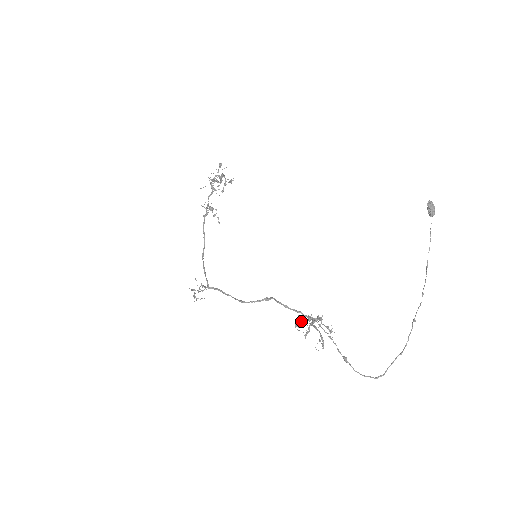
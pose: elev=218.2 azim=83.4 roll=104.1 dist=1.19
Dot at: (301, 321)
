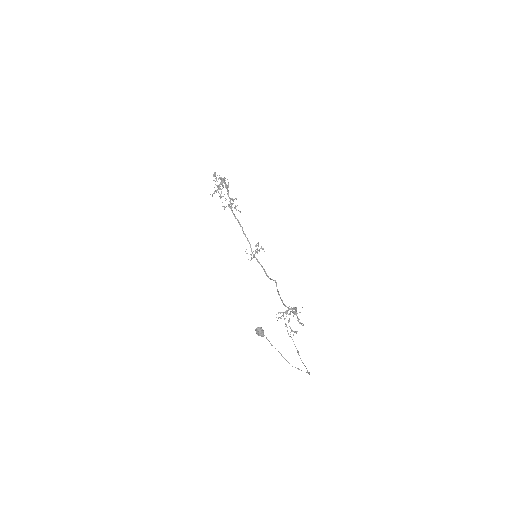
Dot at: occluded
